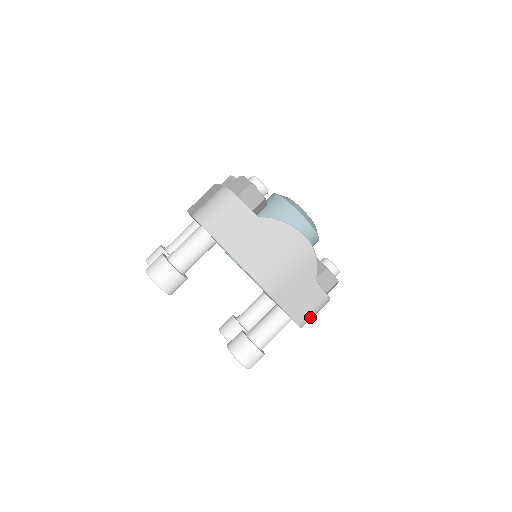
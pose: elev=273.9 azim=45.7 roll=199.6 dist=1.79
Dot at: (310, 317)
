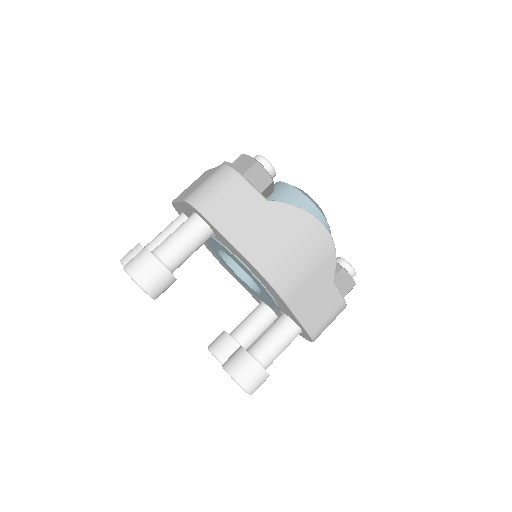
Dot at: (324, 328)
